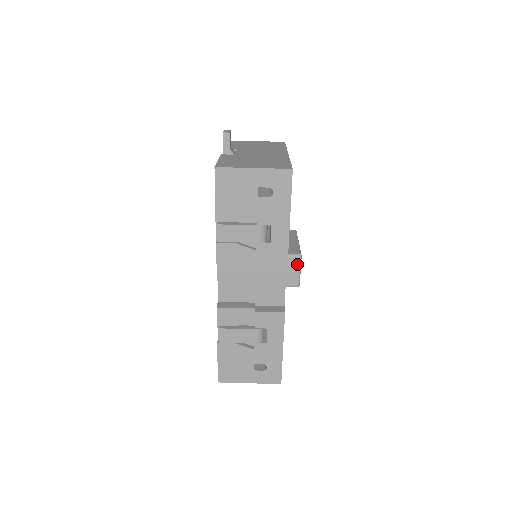
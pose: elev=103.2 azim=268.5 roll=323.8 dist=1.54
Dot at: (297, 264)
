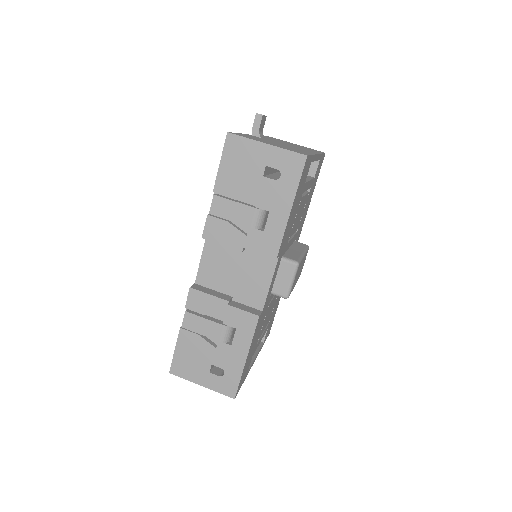
Dot at: (292, 272)
